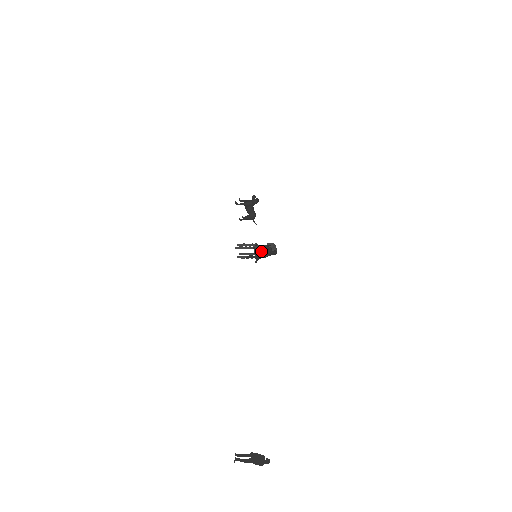
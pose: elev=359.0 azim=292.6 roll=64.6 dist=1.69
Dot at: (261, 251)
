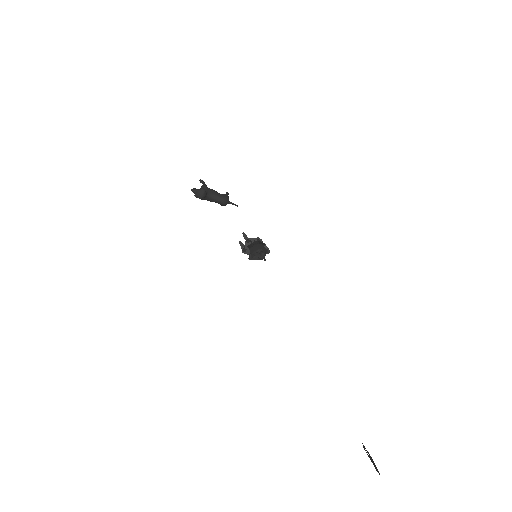
Dot at: occluded
